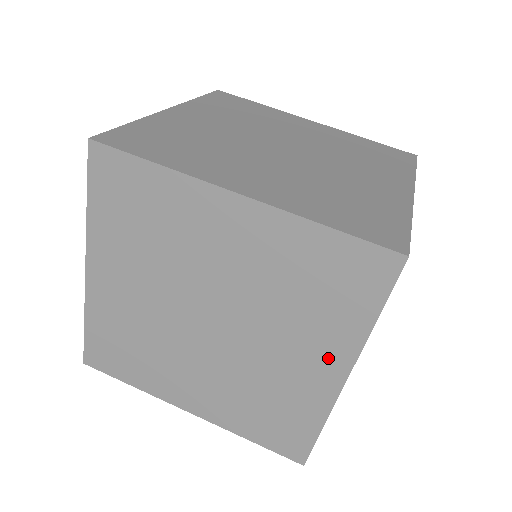
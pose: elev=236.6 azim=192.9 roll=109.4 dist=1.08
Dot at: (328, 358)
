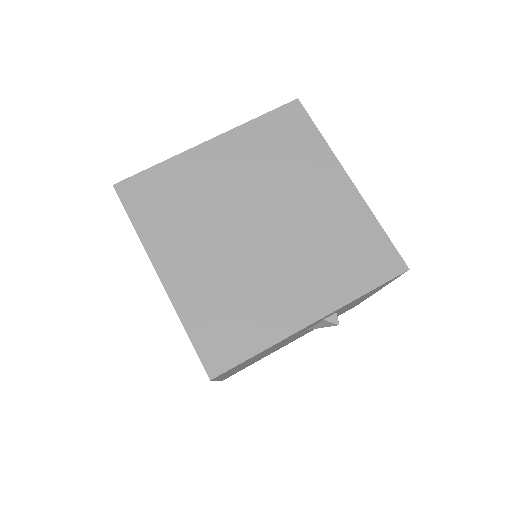
Dot at: occluded
